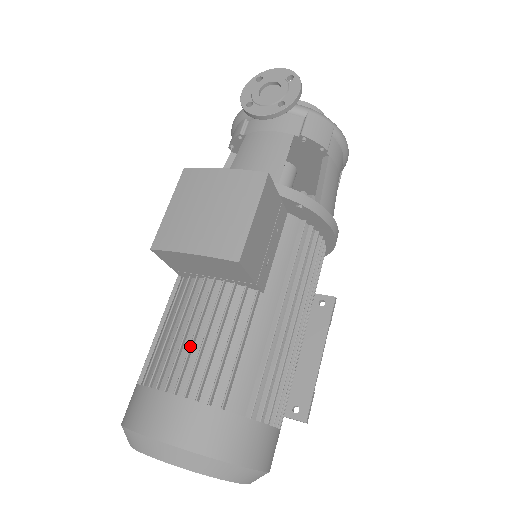
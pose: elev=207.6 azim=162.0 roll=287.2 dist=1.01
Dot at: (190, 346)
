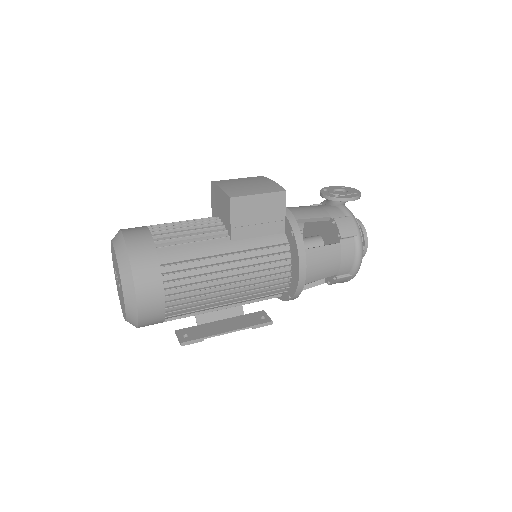
Dot at: (178, 225)
